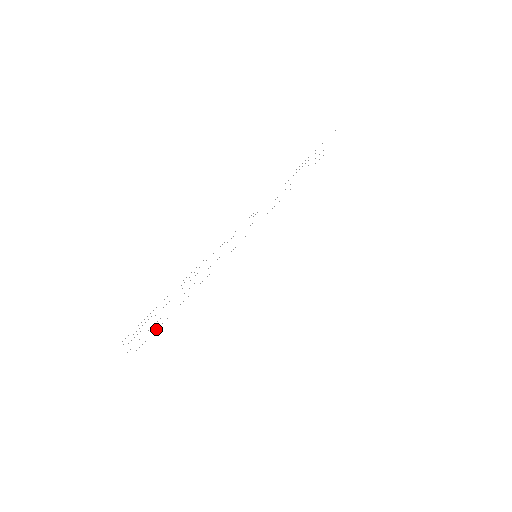
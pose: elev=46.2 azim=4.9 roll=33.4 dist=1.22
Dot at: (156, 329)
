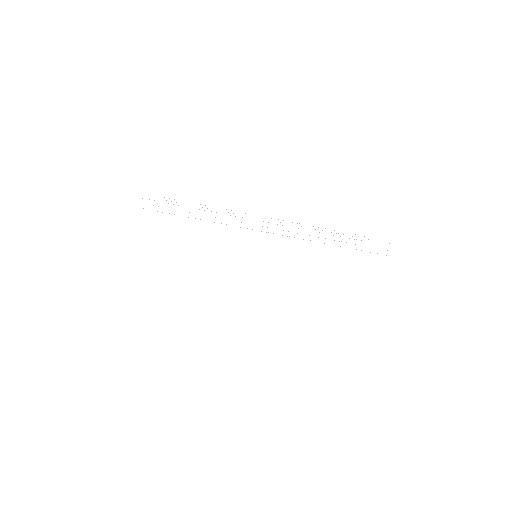
Dot at: (162, 212)
